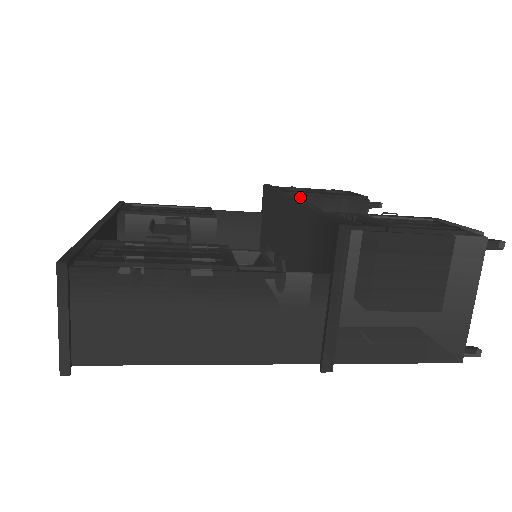
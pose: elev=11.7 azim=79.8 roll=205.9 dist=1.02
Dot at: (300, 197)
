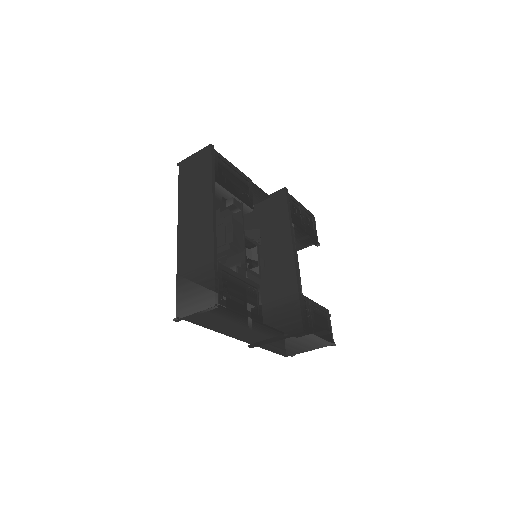
Dot at: (295, 226)
